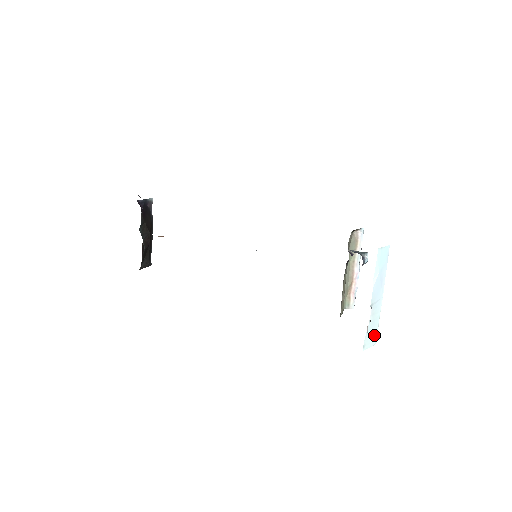
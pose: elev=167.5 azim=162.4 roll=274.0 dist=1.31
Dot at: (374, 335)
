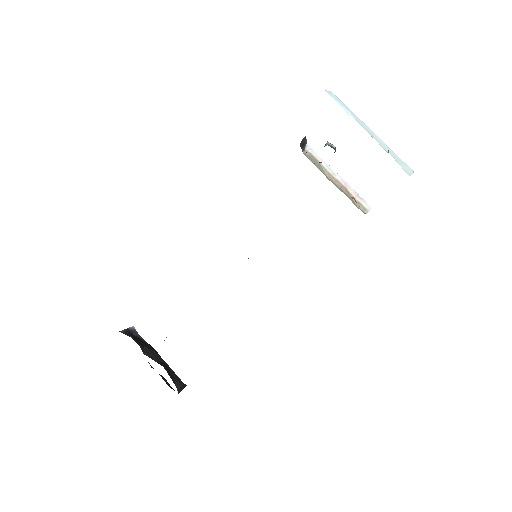
Dot at: (403, 164)
